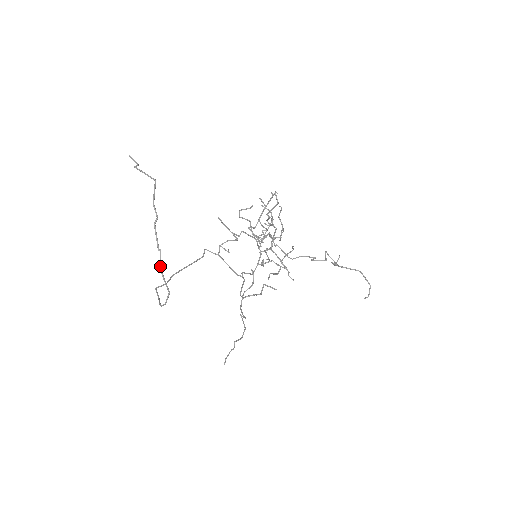
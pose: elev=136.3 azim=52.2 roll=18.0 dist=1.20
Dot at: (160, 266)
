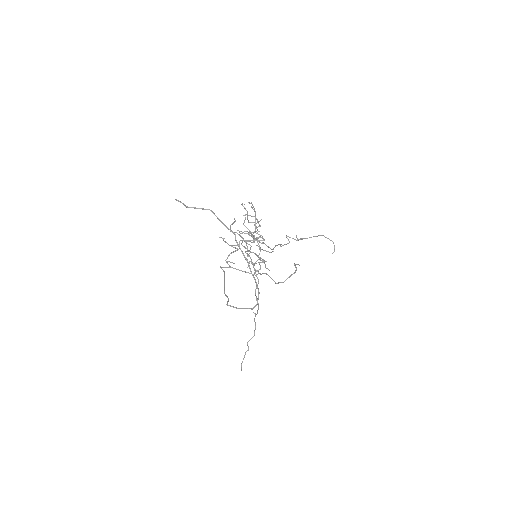
Dot at: (251, 272)
